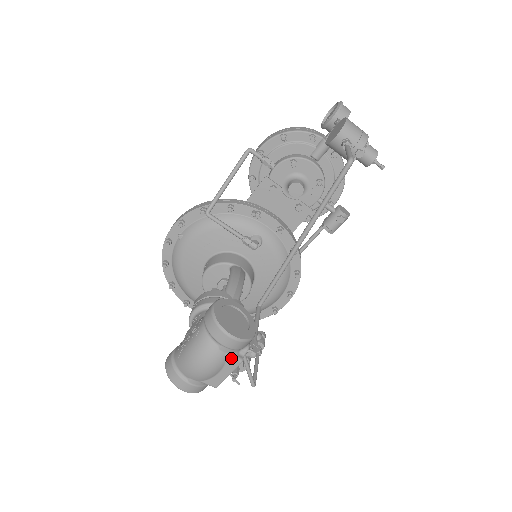
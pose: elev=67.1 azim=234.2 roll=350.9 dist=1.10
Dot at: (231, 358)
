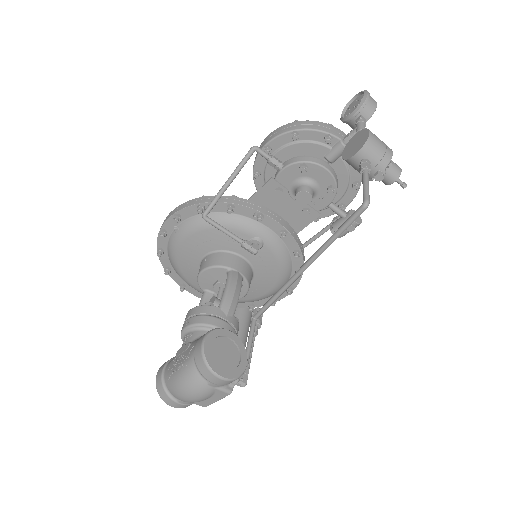
Dot at: (220, 391)
